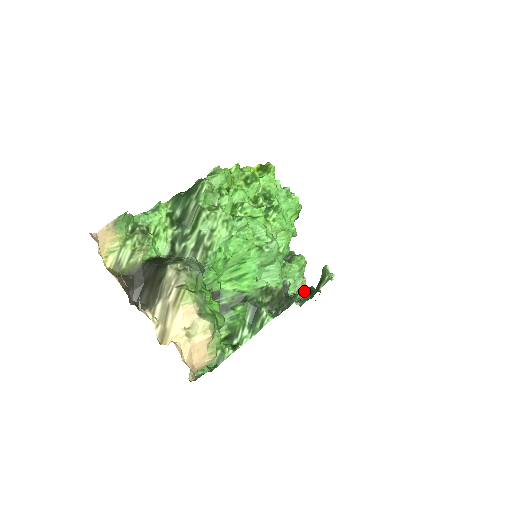
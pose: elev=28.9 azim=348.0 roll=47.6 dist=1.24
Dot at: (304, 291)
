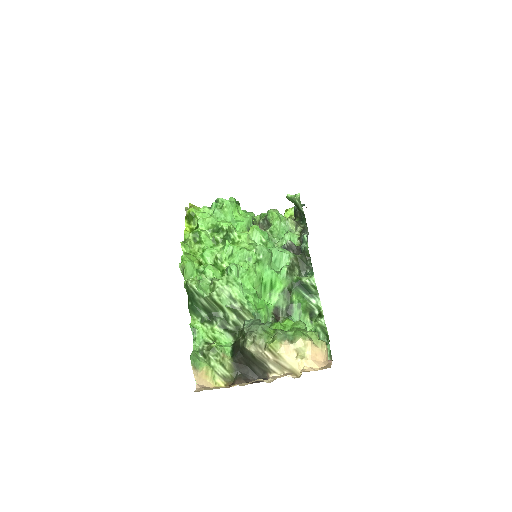
Dot at: (298, 224)
